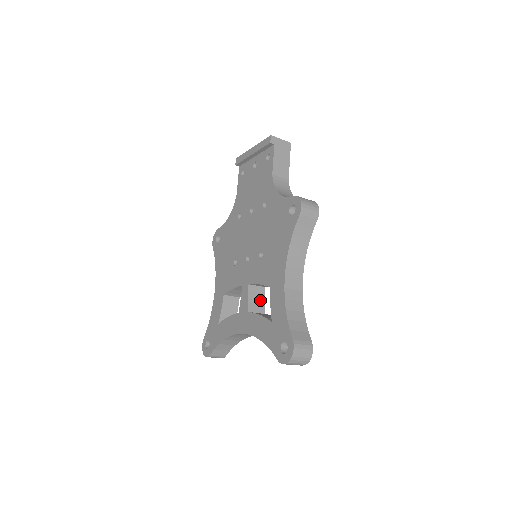
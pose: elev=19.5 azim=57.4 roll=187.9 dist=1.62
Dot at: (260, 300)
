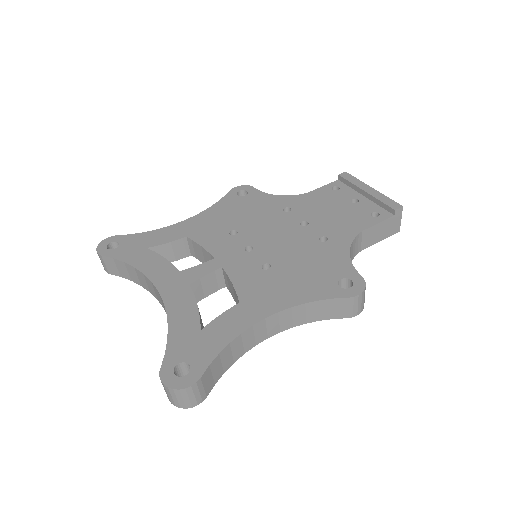
Dot at: (209, 289)
